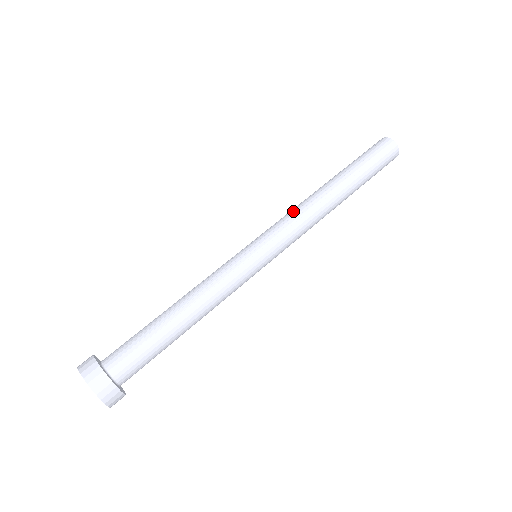
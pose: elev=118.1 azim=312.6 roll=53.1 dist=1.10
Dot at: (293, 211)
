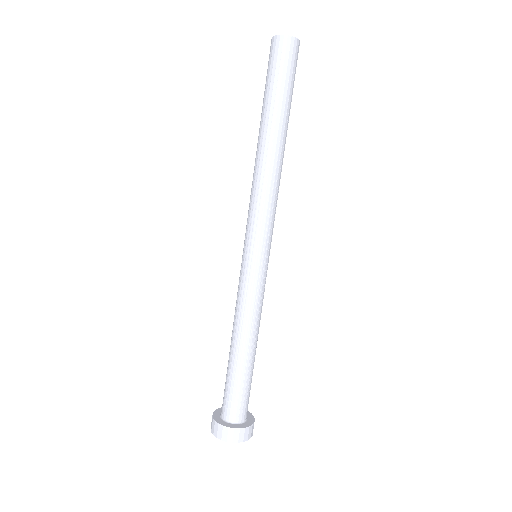
Dot at: (270, 198)
